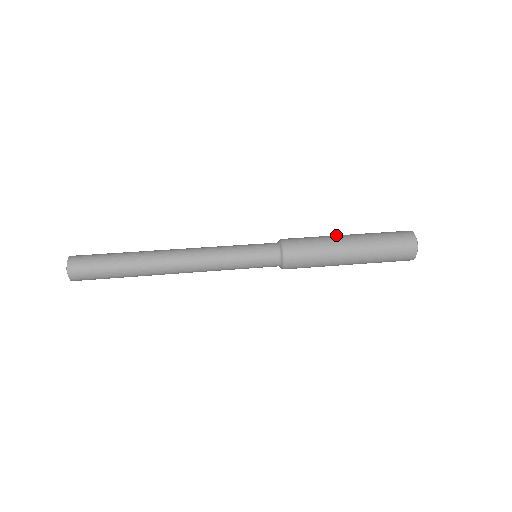
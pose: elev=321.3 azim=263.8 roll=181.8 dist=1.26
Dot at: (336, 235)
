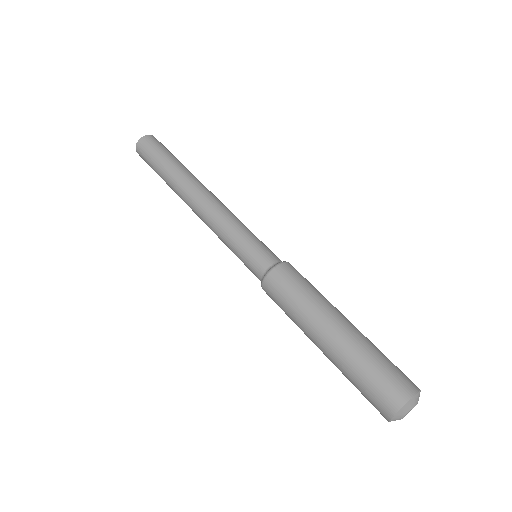
Dot at: (320, 321)
